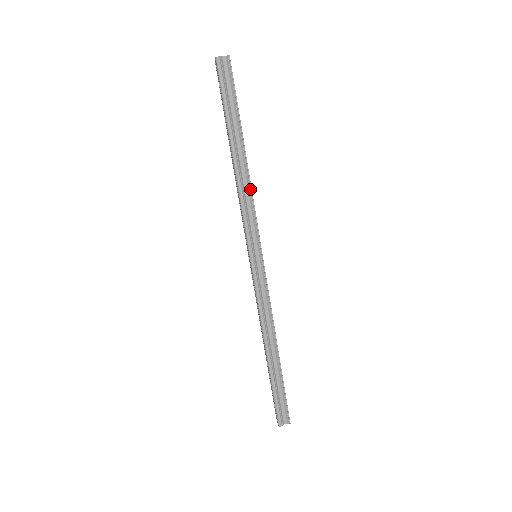
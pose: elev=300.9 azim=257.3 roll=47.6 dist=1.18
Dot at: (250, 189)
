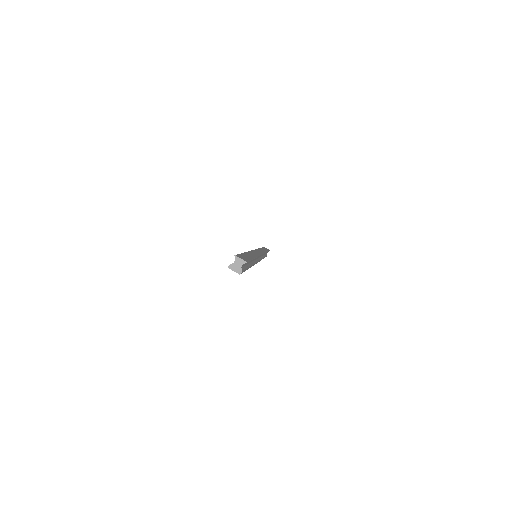
Dot at: occluded
